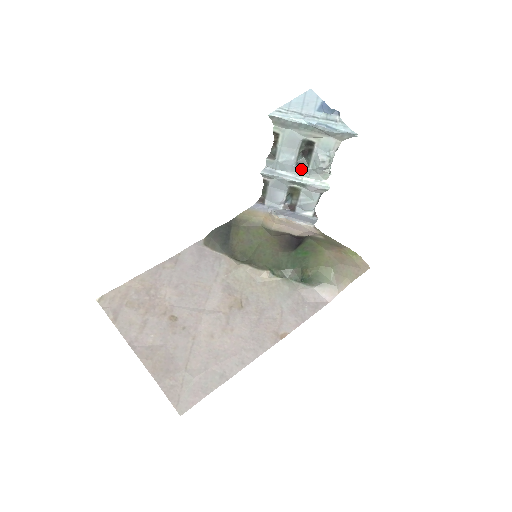
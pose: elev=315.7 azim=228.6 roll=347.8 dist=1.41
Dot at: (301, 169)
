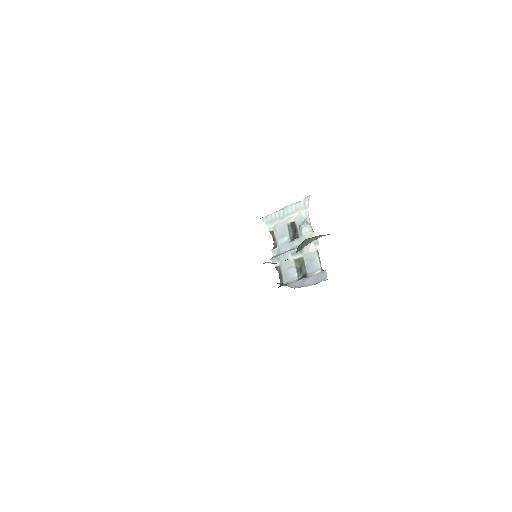
Dot at: (294, 241)
